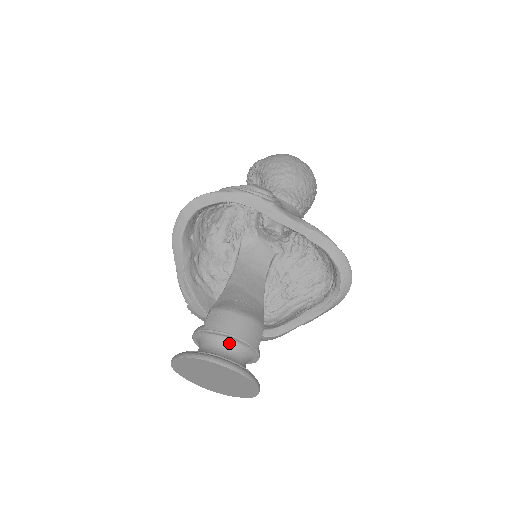
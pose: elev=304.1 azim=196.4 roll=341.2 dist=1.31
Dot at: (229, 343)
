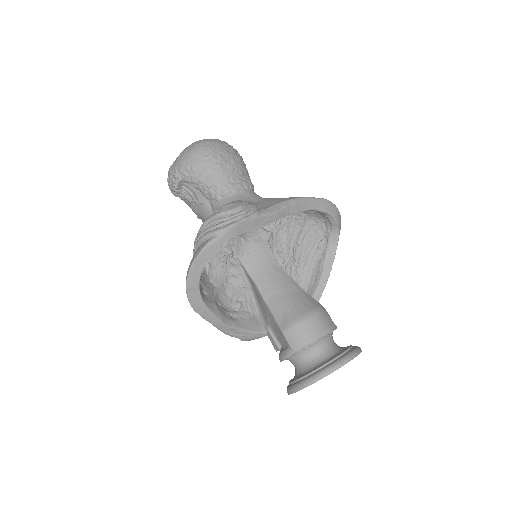
Dot at: (320, 344)
